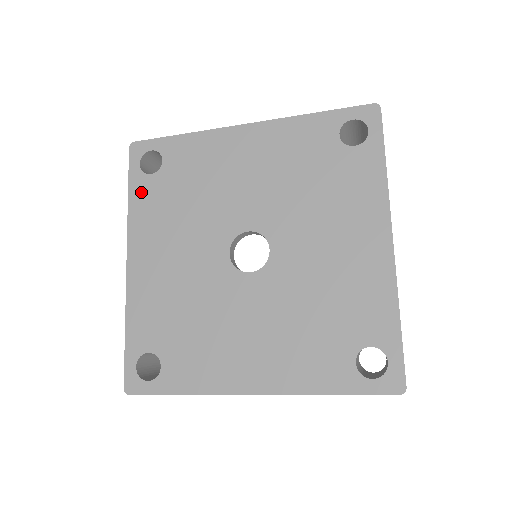
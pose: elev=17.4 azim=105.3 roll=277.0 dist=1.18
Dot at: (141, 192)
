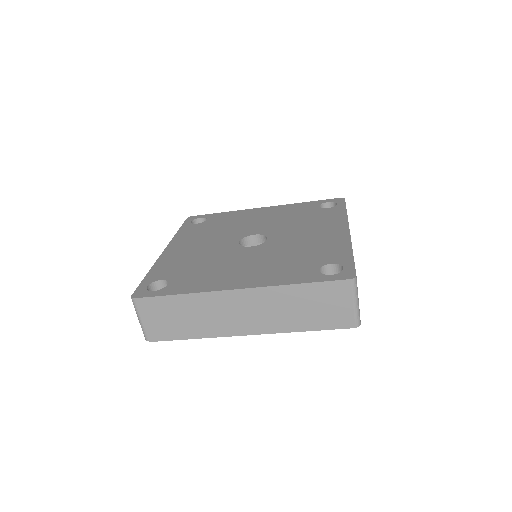
Dot at: (188, 229)
